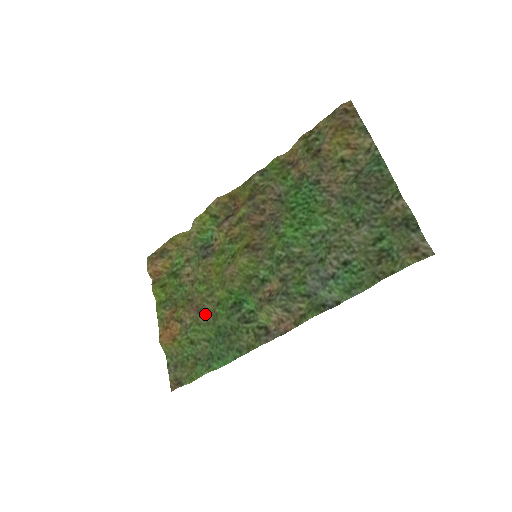
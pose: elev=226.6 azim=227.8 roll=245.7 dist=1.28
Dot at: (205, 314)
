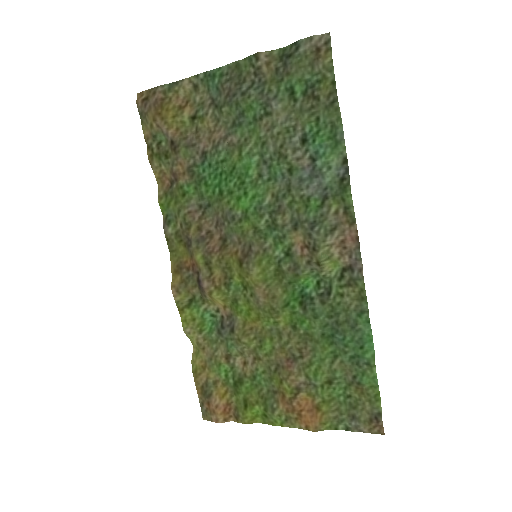
Dot at: (300, 351)
